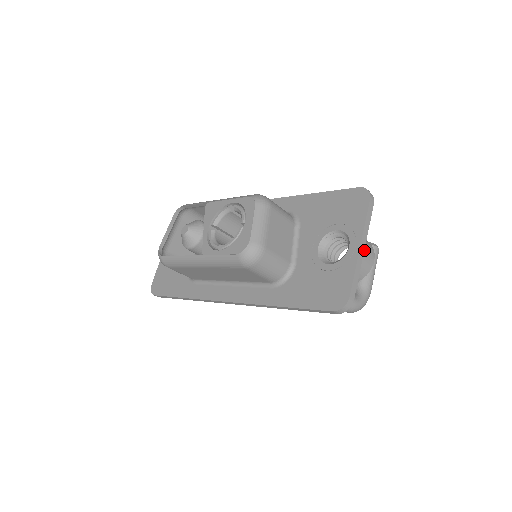
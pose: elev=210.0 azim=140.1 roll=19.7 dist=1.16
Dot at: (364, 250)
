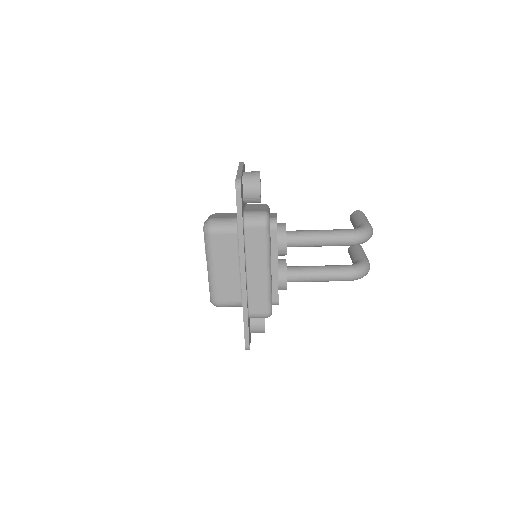
Dot at: (247, 172)
